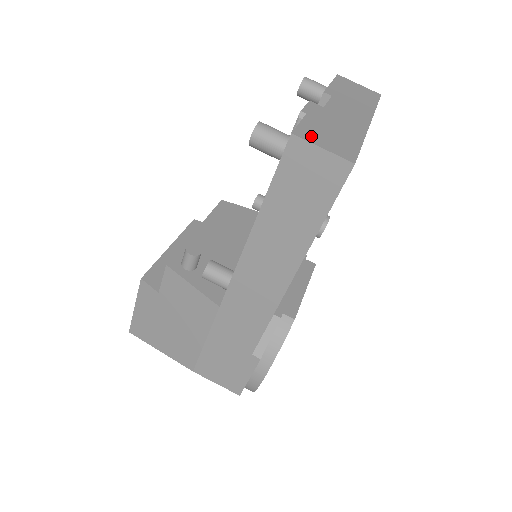
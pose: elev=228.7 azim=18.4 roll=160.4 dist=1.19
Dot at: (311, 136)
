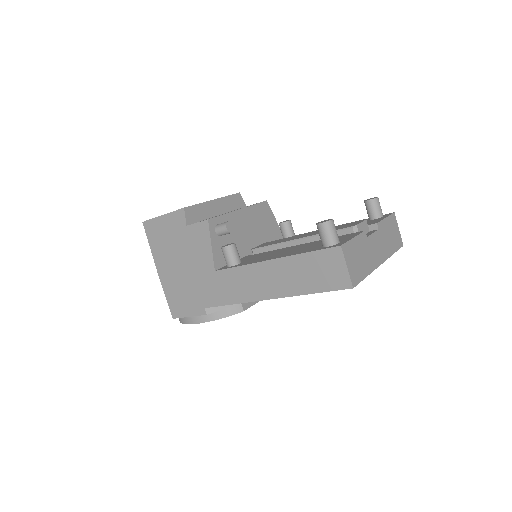
Dot at: (348, 254)
